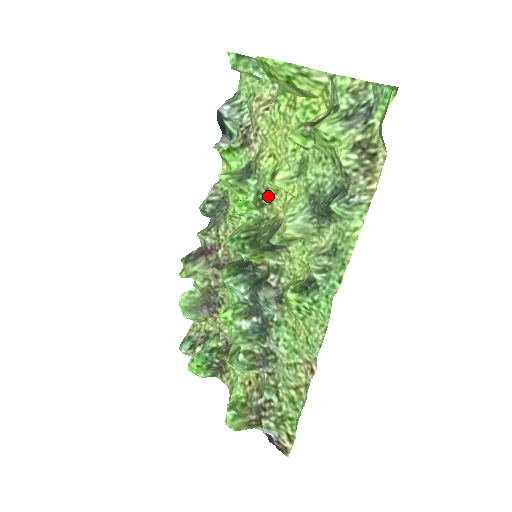
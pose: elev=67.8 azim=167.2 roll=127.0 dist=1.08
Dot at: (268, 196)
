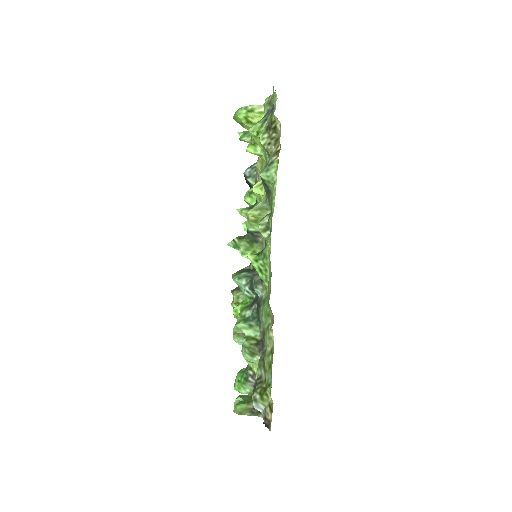
Dot at: occluded
